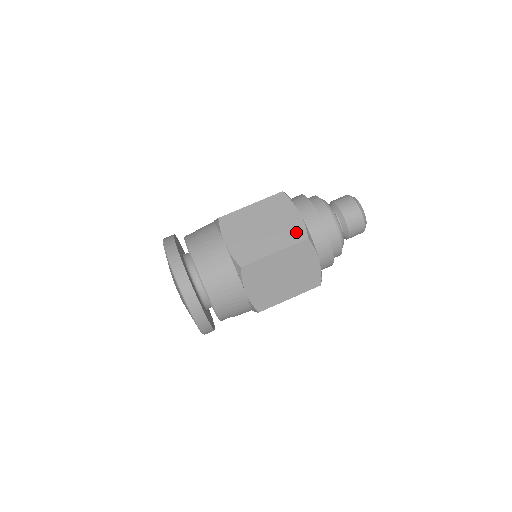
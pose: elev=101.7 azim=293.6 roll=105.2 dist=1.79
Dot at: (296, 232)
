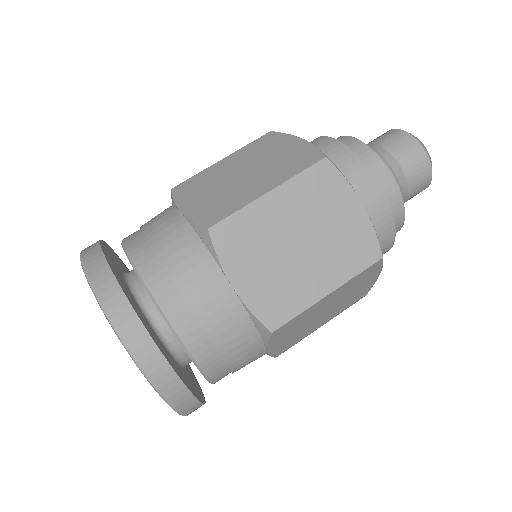
Dot at: (361, 247)
